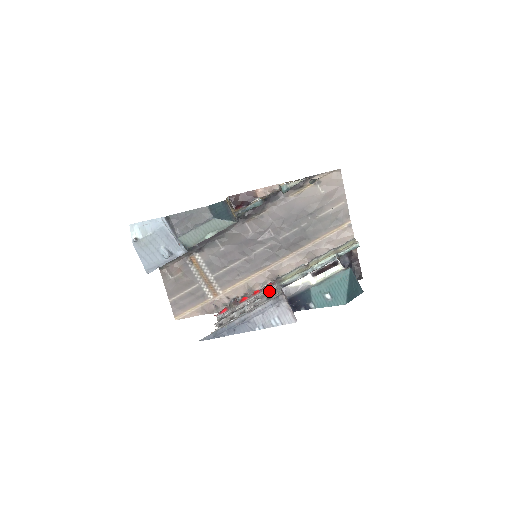
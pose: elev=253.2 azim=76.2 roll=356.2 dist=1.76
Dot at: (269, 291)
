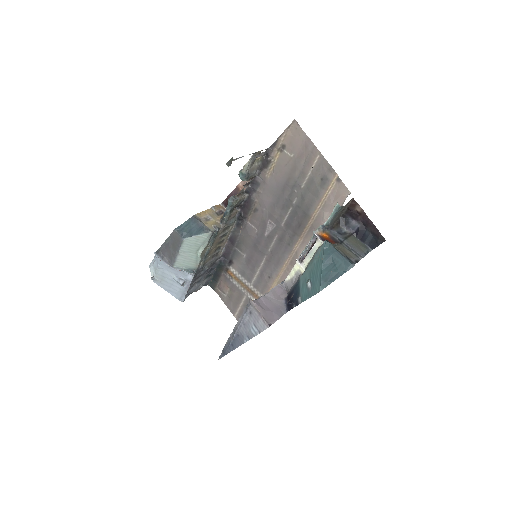
Dot at: occluded
